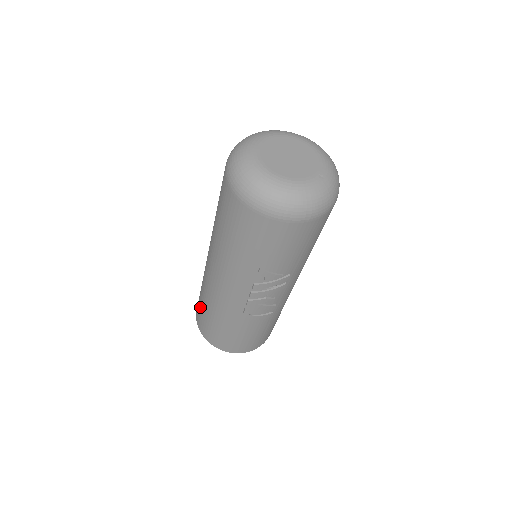
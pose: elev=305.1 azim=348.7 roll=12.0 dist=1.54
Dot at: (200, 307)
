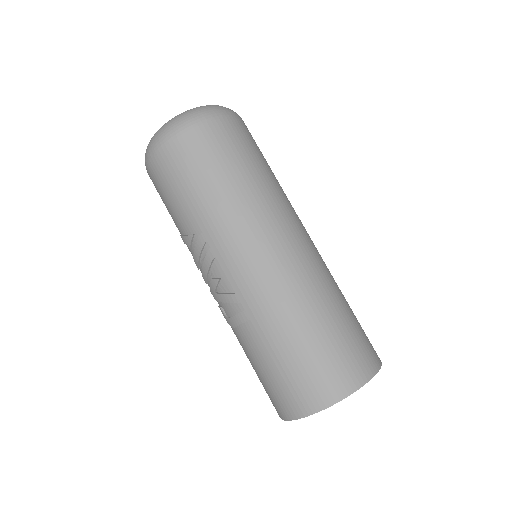
Dot at: occluded
